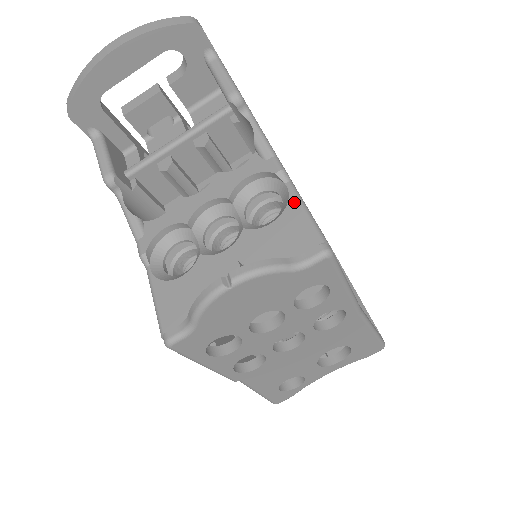
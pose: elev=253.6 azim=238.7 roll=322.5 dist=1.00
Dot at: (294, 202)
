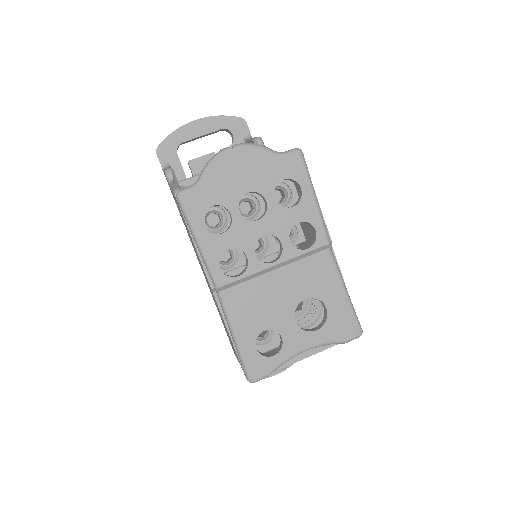
Dot at: occluded
